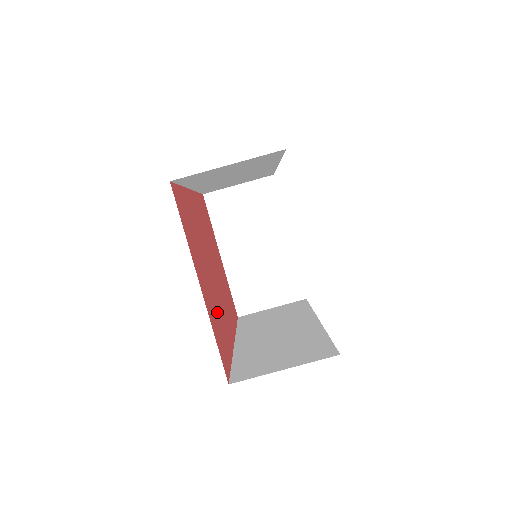
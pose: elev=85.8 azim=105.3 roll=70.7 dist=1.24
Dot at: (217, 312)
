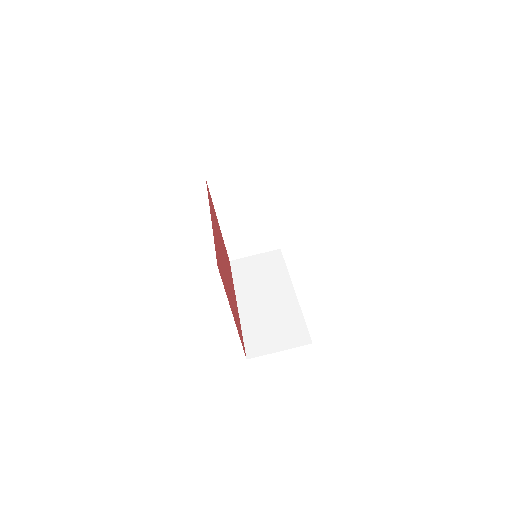
Dot at: (234, 308)
